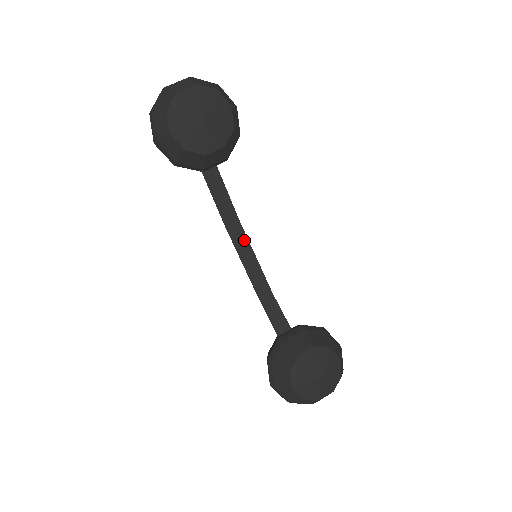
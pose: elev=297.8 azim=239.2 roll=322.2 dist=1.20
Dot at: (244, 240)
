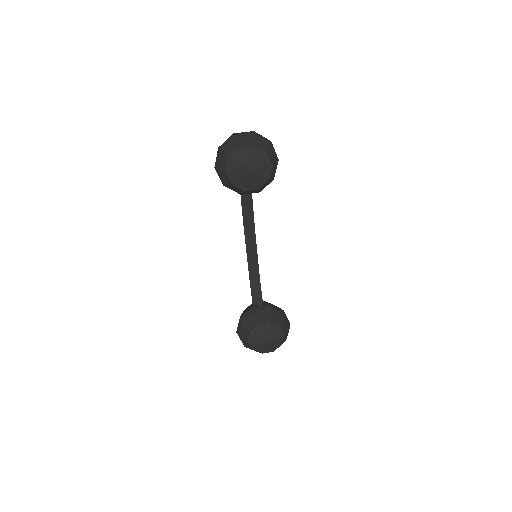
Dot at: (253, 240)
